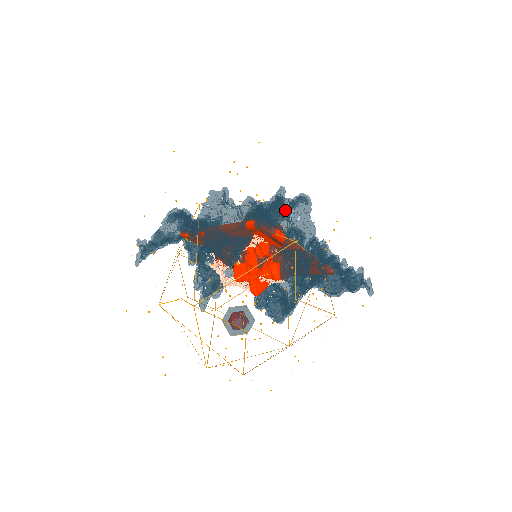
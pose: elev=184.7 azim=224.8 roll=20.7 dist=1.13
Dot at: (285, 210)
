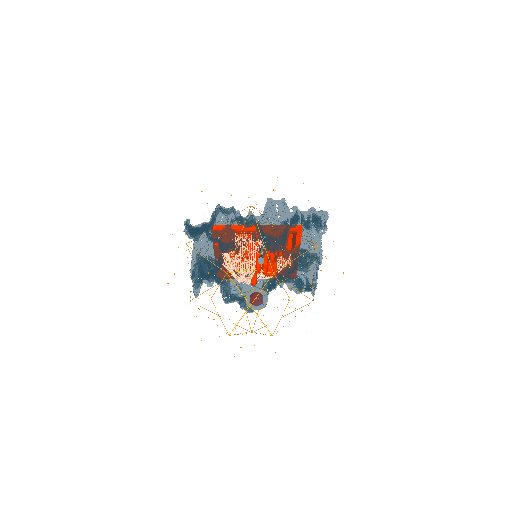
Dot at: occluded
